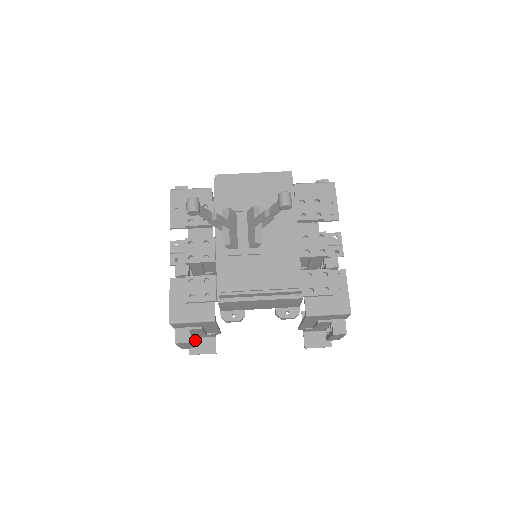
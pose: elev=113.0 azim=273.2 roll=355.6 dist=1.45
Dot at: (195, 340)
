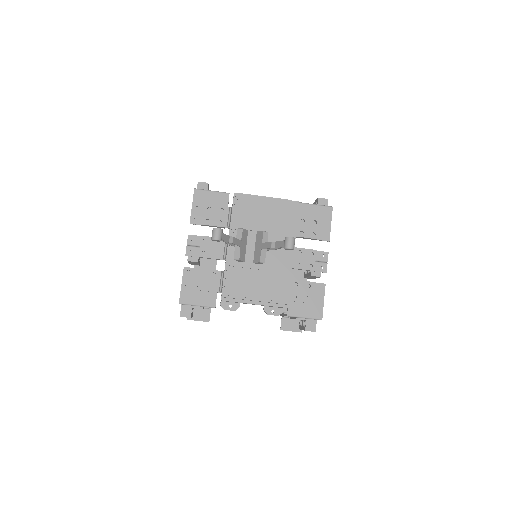
Dot at: (194, 308)
